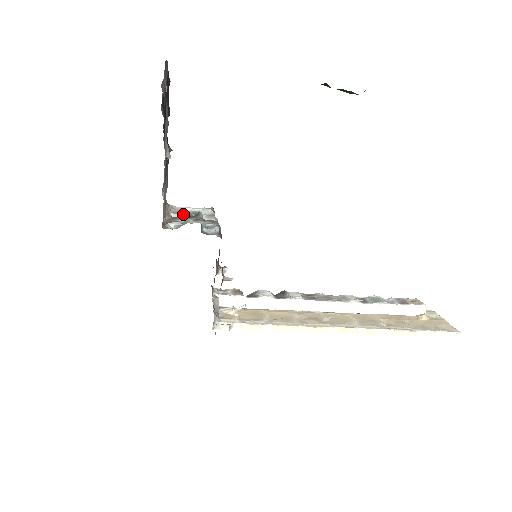
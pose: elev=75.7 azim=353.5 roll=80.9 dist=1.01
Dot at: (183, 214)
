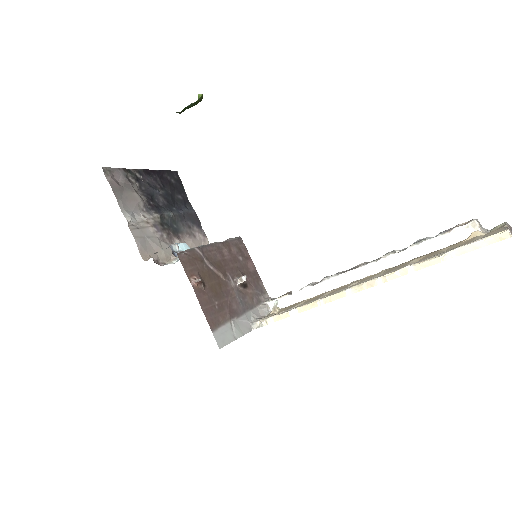
Dot at: occluded
